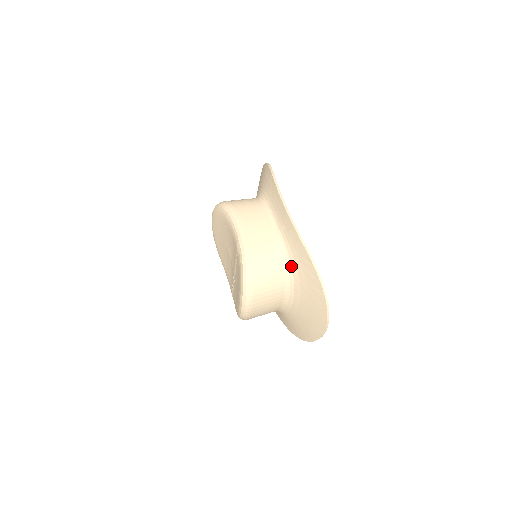
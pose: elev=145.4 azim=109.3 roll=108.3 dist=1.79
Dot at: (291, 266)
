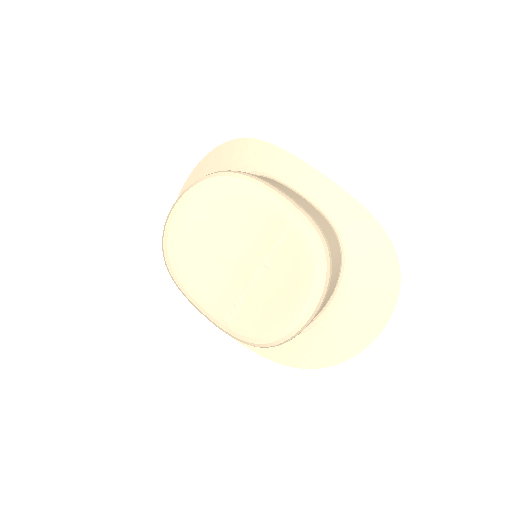
Dot at: (347, 245)
